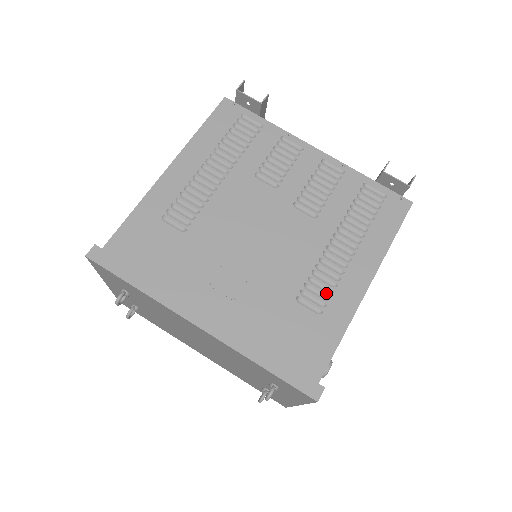
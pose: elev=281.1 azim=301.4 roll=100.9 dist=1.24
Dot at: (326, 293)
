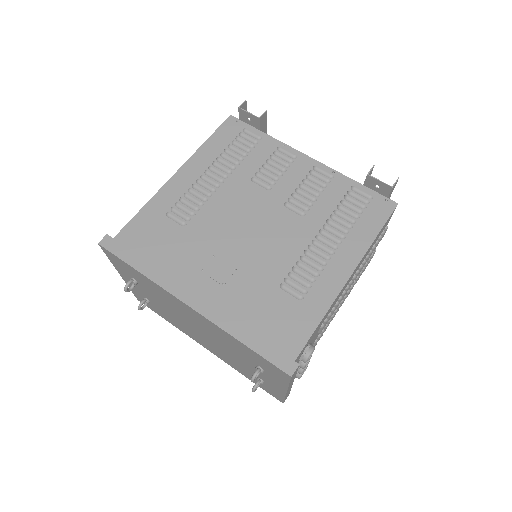
Dot at: (308, 282)
